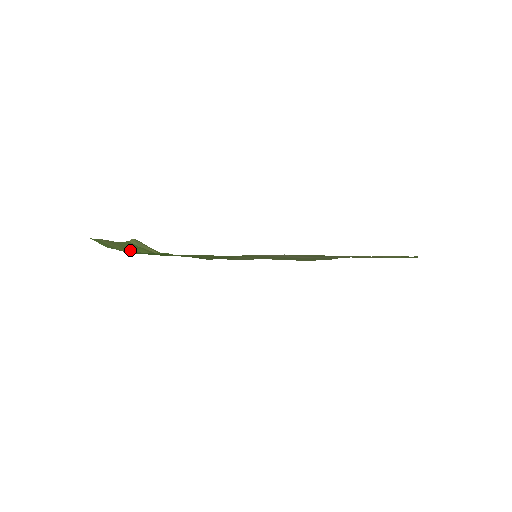
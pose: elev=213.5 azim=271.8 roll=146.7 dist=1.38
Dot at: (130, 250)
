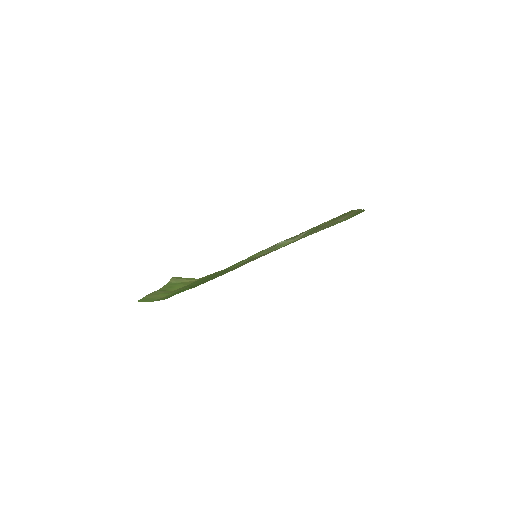
Dot at: (169, 292)
